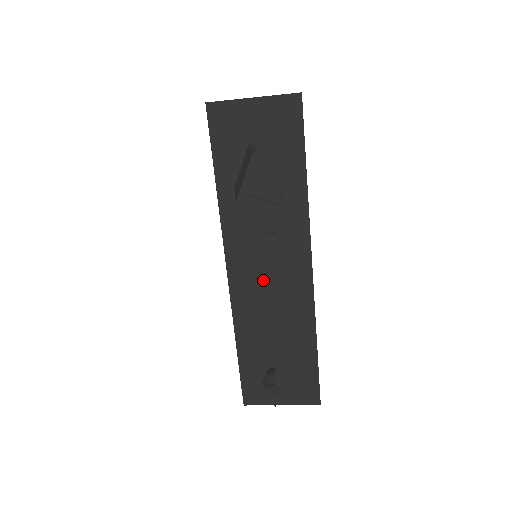
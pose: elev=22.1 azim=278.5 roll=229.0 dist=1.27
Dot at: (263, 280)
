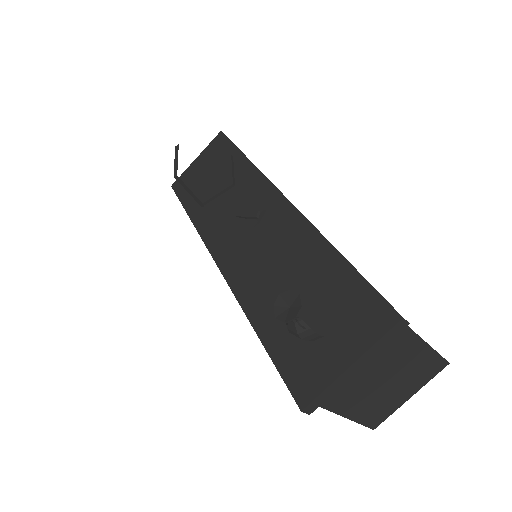
Dot at: (249, 243)
